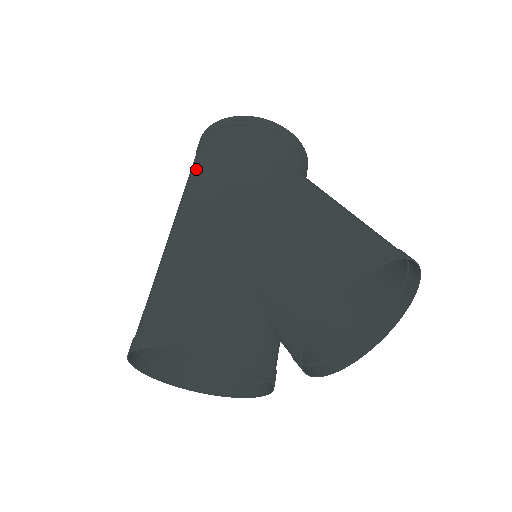
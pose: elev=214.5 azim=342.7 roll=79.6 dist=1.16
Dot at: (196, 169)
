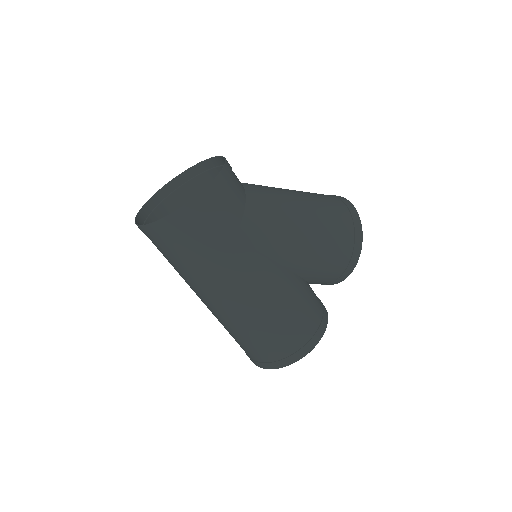
Dot at: (210, 254)
